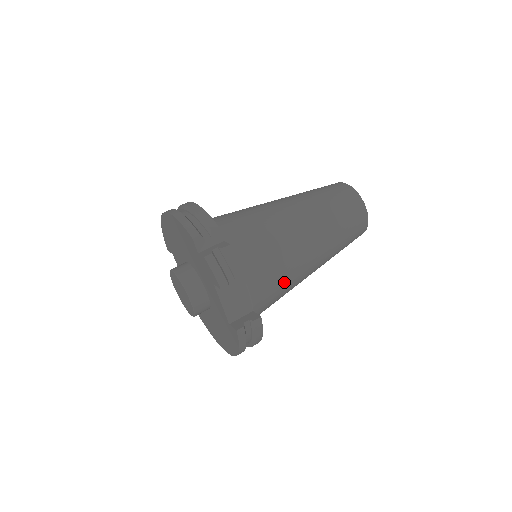
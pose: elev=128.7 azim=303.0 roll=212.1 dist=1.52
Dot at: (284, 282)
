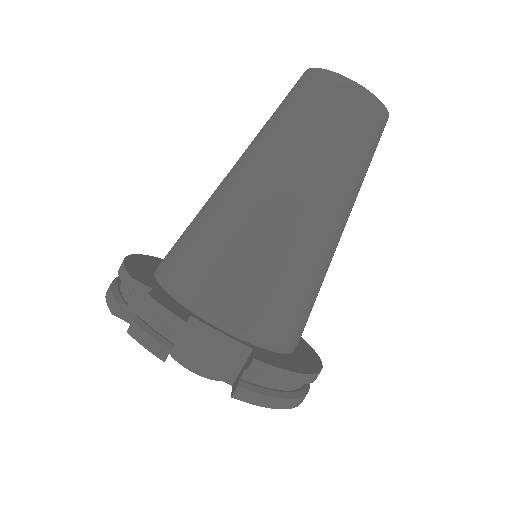
Dot at: (283, 278)
